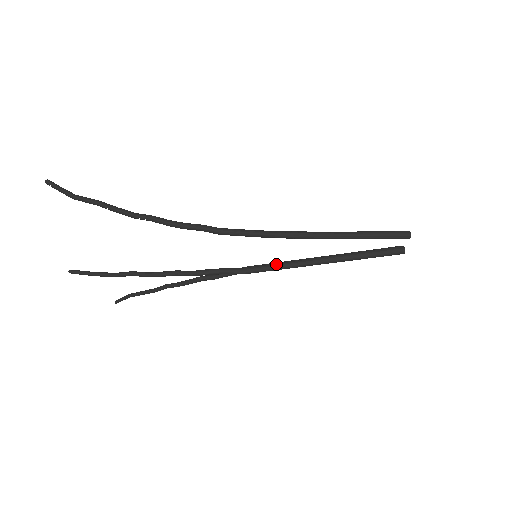
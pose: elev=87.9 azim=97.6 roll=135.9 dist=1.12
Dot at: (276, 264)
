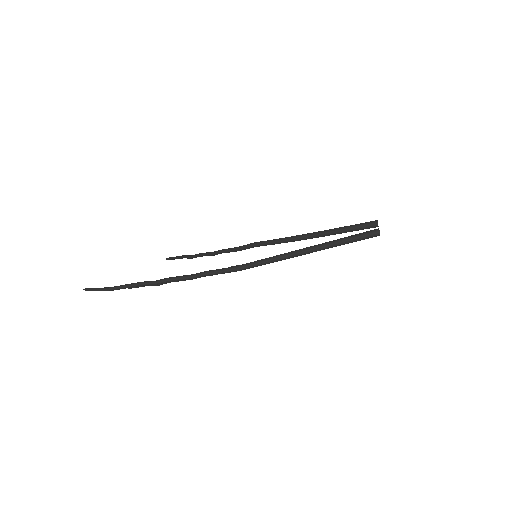
Dot at: occluded
